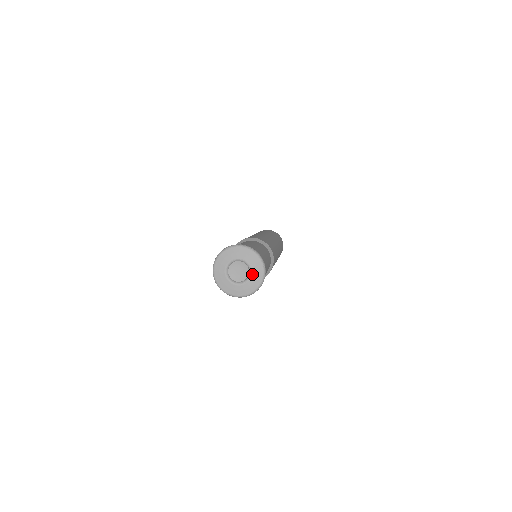
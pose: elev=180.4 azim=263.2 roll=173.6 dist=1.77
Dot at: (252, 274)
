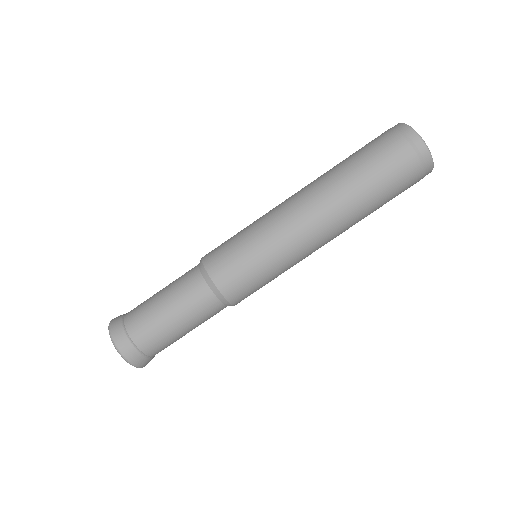
Dot at: occluded
